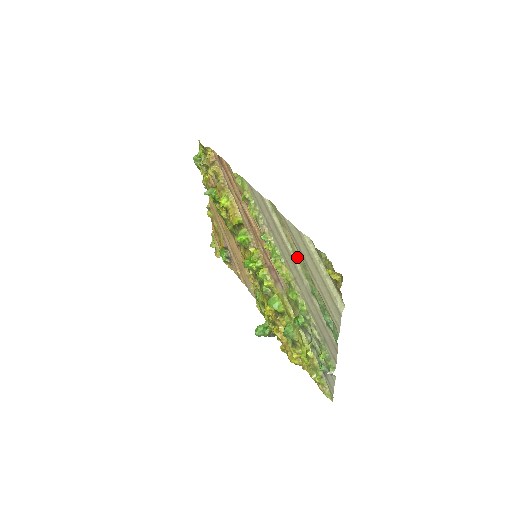
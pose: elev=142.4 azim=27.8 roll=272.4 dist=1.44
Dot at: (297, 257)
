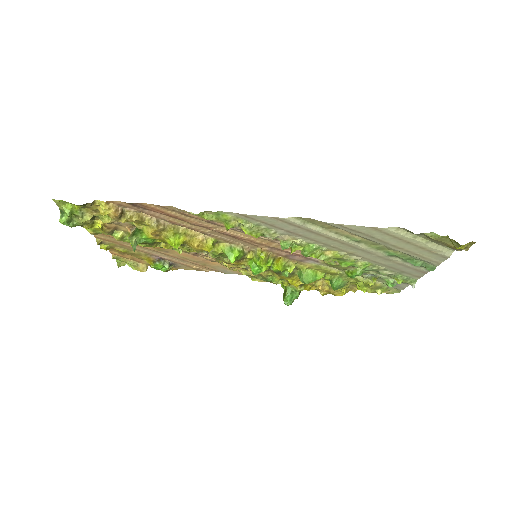
Dot at: (360, 242)
